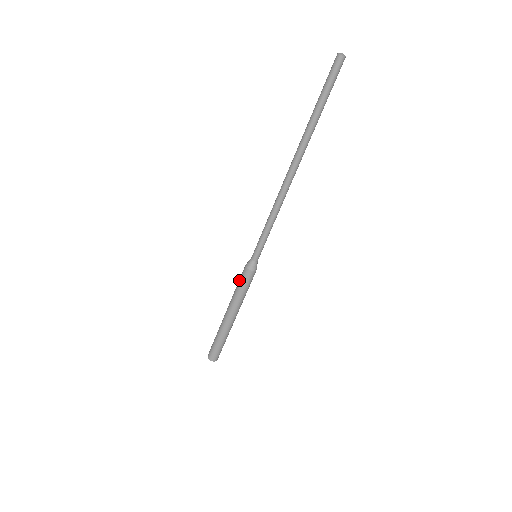
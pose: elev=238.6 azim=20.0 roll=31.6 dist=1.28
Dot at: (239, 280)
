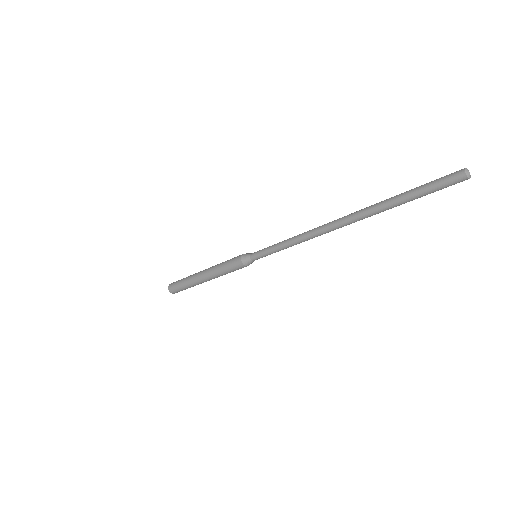
Dot at: (229, 266)
